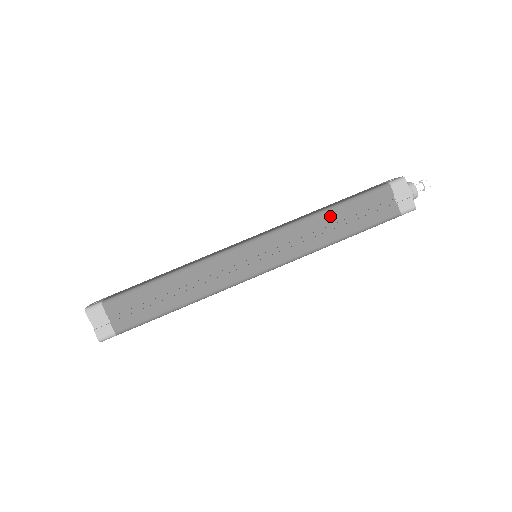
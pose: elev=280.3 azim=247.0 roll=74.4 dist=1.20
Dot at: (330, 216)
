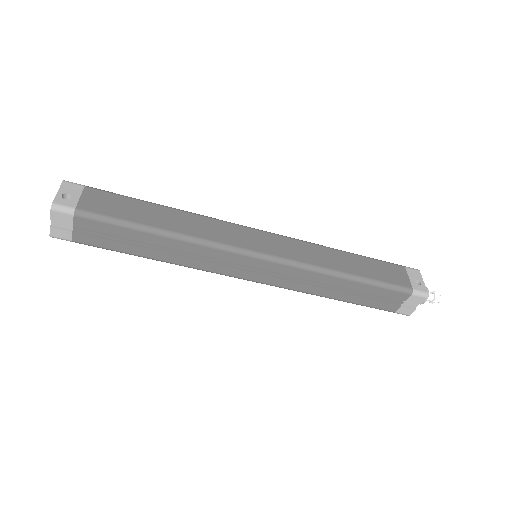
Dot at: (345, 282)
